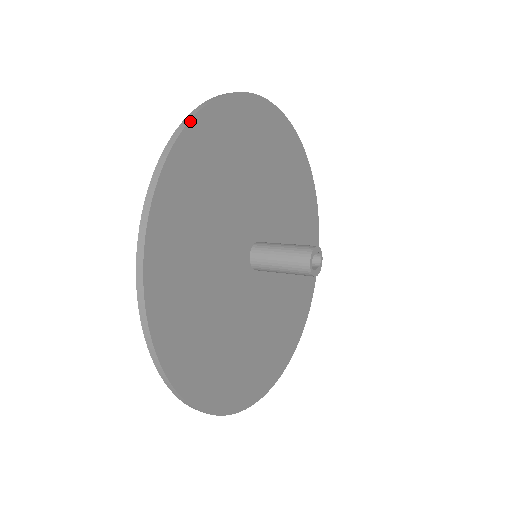
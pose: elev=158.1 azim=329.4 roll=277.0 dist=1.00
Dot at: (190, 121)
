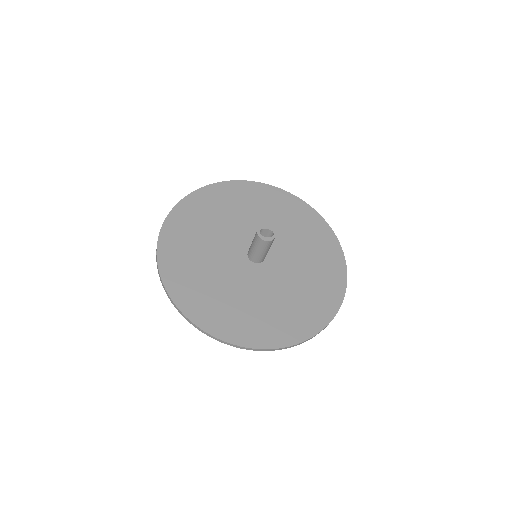
Dot at: (216, 183)
